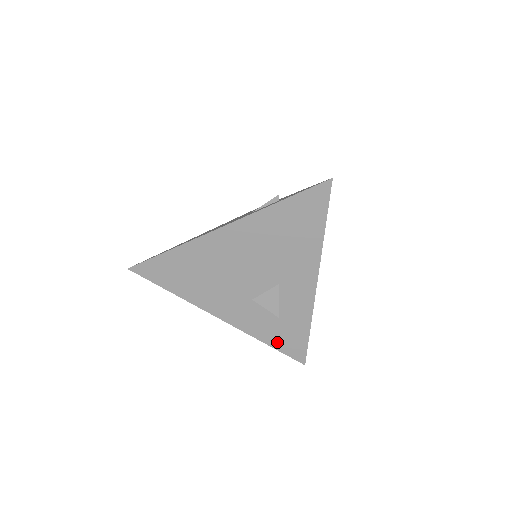
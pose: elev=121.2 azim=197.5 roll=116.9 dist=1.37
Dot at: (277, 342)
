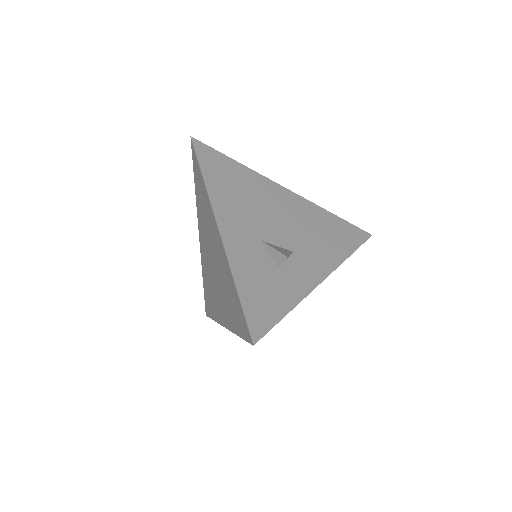
Dot at: (248, 293)
